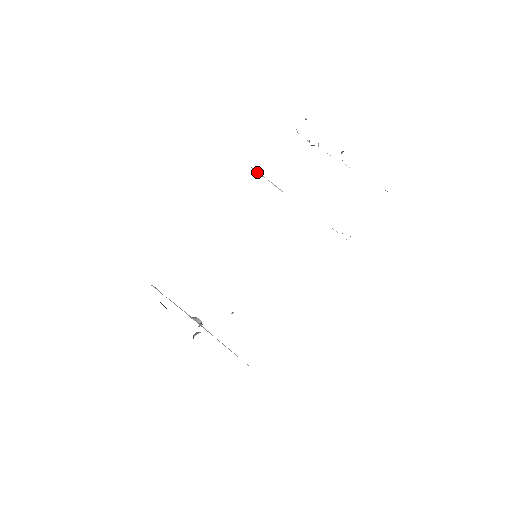
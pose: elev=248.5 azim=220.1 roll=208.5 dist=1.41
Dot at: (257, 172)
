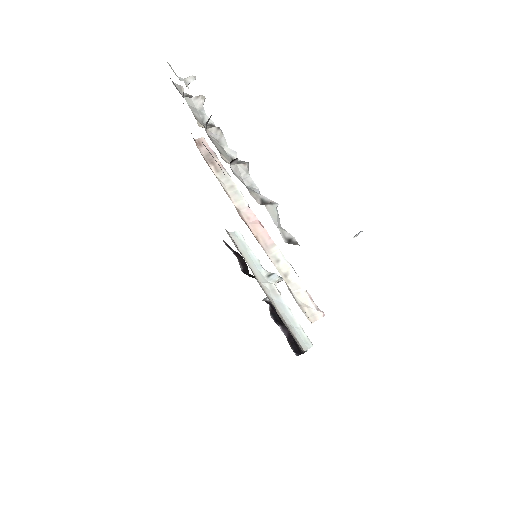
Dot at: (208, 152)
